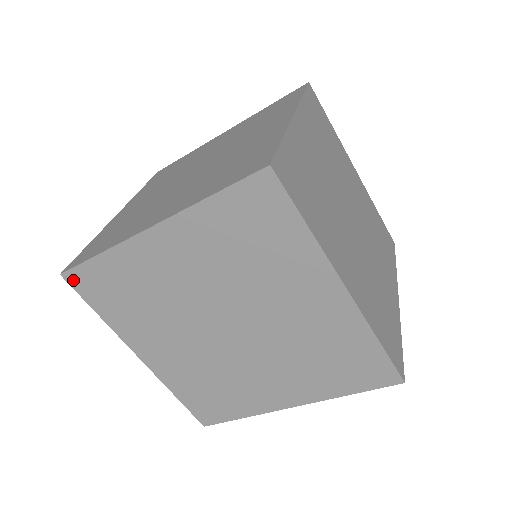
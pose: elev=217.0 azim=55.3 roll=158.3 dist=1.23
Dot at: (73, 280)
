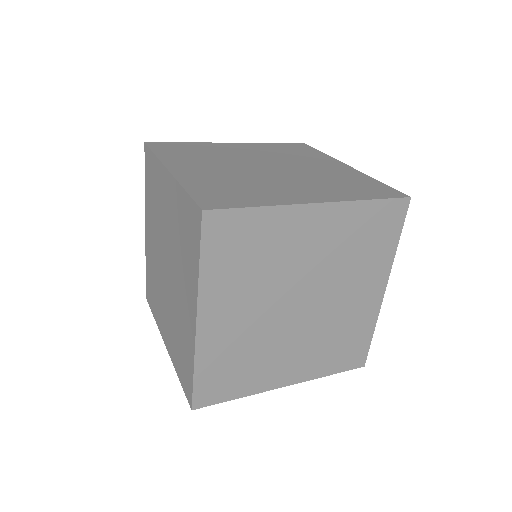
Dot at: (210, 221)
